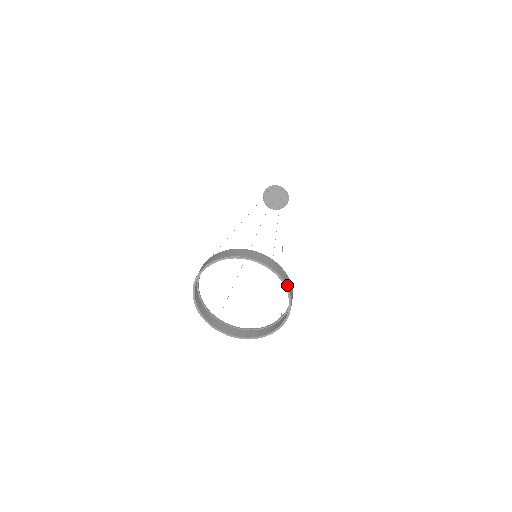
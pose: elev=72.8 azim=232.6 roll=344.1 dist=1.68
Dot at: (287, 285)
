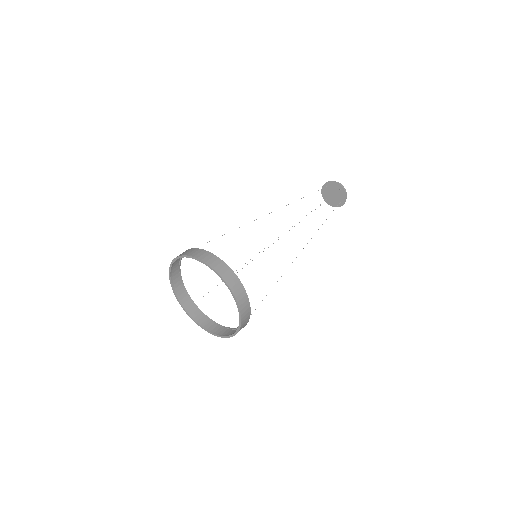
Dot at: (239, 303)
